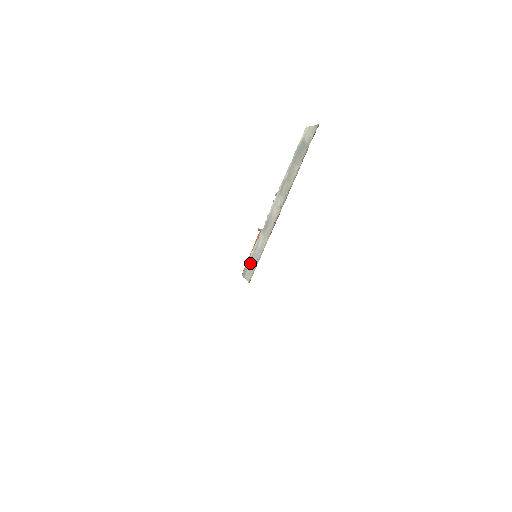
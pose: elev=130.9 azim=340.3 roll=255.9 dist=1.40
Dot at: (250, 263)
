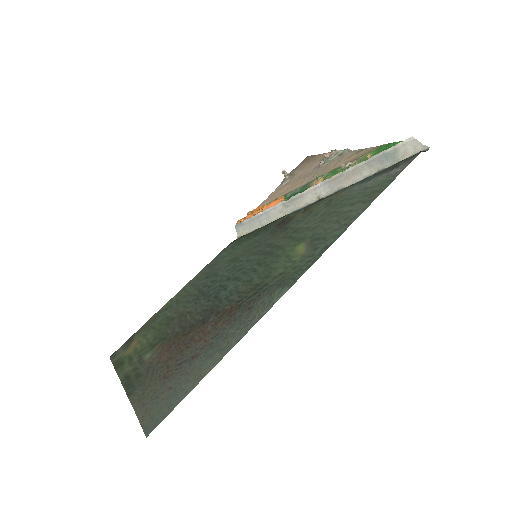
Dot at: (250, 221)
